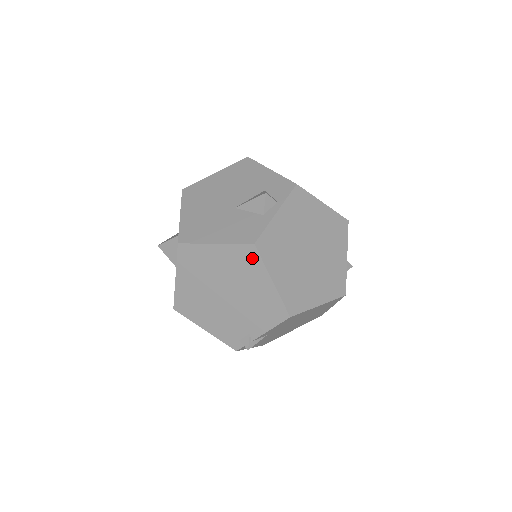
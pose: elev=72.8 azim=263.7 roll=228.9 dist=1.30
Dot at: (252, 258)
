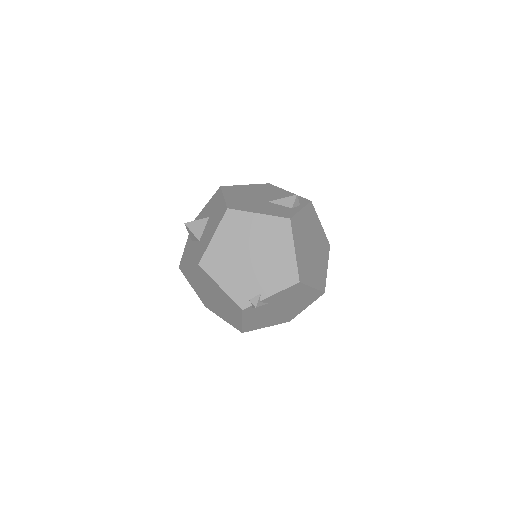
Dot at: (285, 229)
